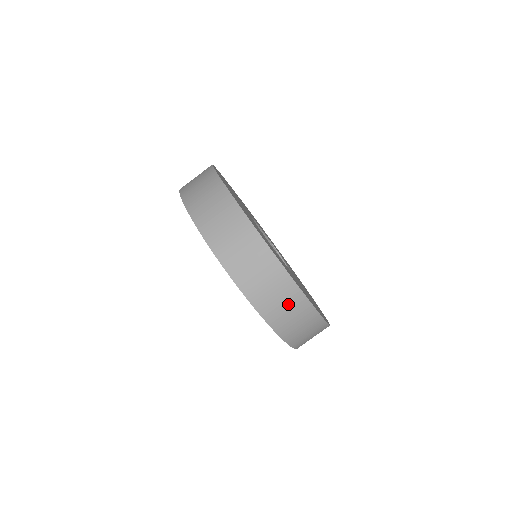
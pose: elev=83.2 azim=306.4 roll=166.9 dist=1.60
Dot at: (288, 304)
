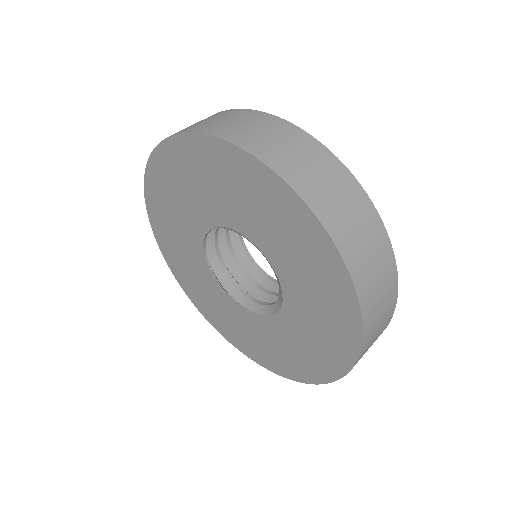
Dot at: (254, 124)
